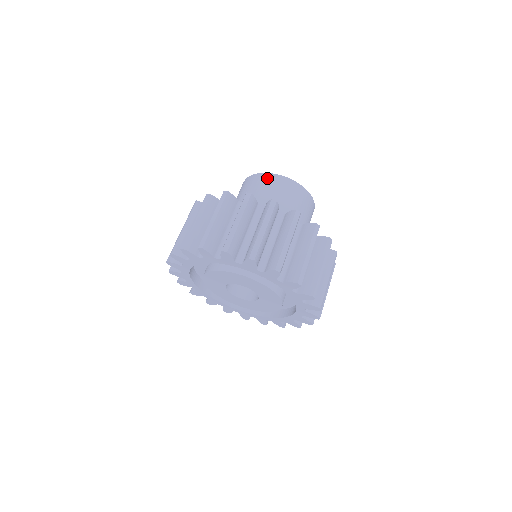
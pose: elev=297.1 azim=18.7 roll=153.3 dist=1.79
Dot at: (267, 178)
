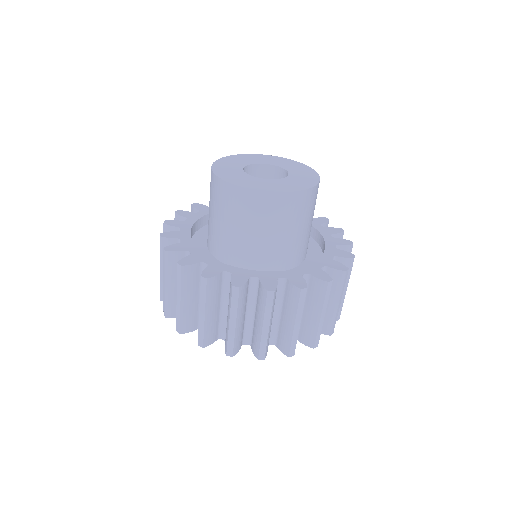
Dot at: (232, 194)
